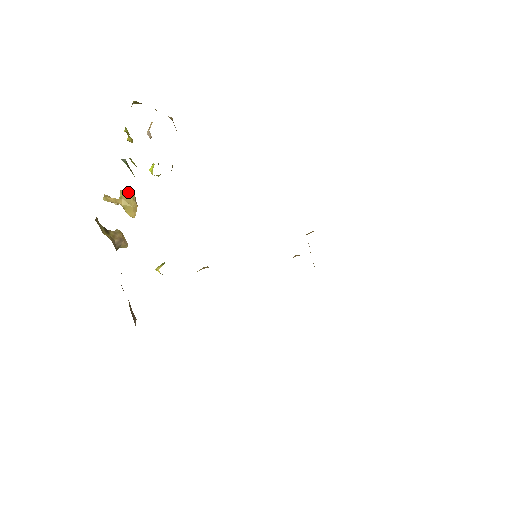
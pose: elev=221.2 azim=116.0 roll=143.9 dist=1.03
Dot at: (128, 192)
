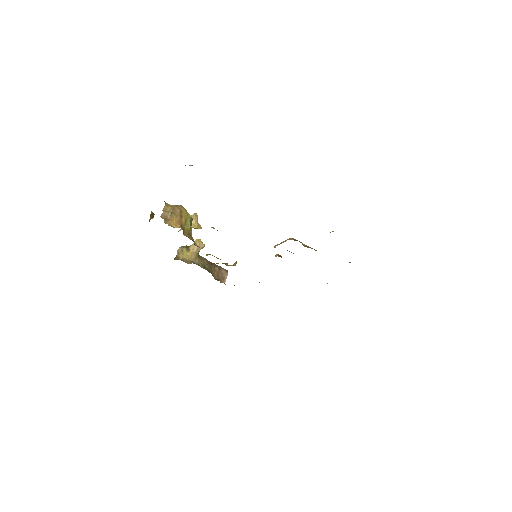
Dot at: occluded
